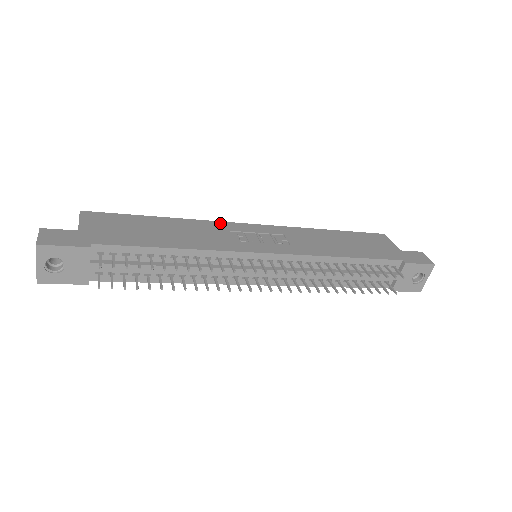
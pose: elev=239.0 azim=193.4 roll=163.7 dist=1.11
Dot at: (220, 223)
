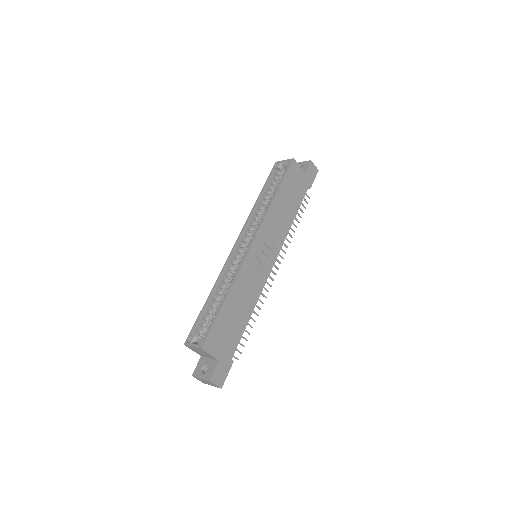
Dot at: (245, 265)
